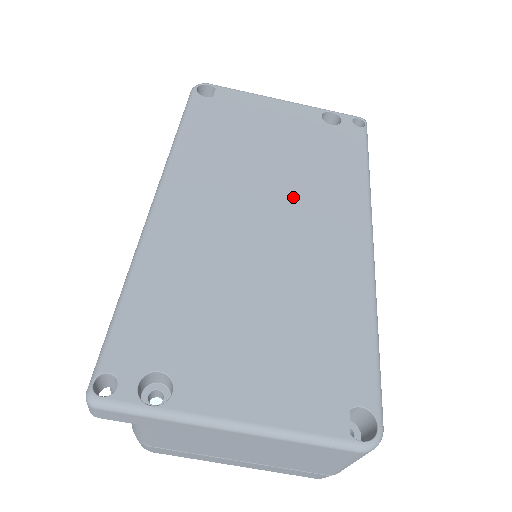
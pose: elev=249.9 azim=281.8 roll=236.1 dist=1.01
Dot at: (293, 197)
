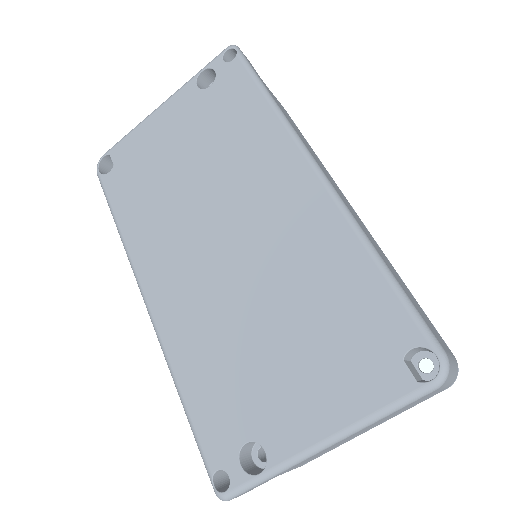
Dot at: (231, 198)
